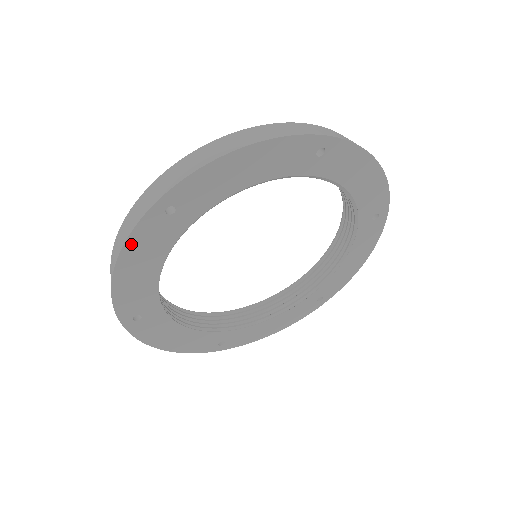
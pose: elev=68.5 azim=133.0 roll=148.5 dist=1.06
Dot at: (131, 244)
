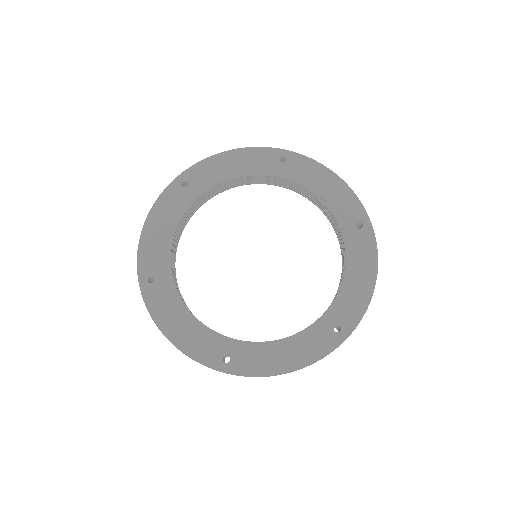
Dot at: (158, 205)
